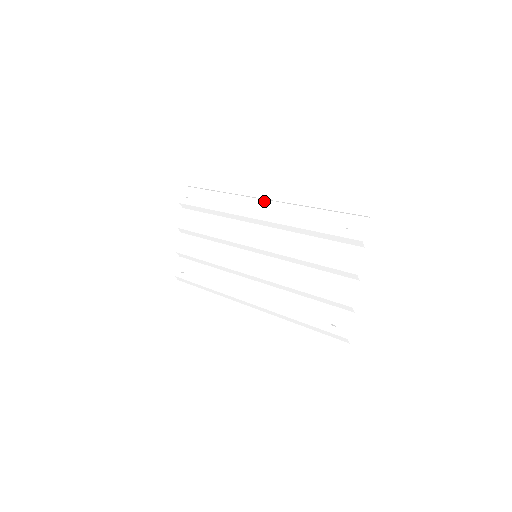
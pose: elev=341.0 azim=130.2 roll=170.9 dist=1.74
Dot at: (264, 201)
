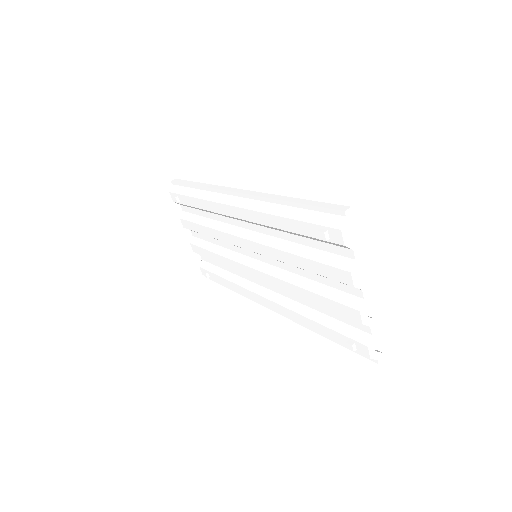
Dot at: (237, 194)
